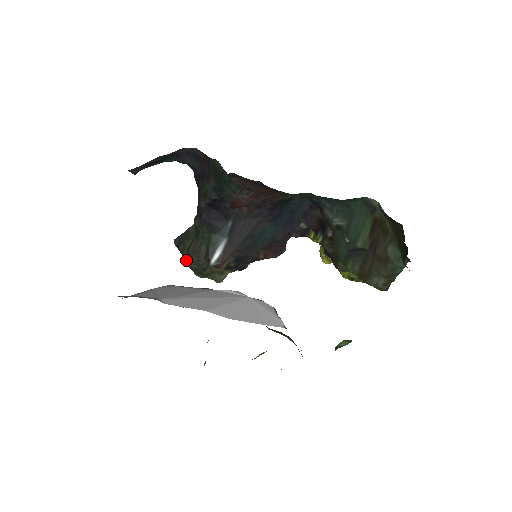
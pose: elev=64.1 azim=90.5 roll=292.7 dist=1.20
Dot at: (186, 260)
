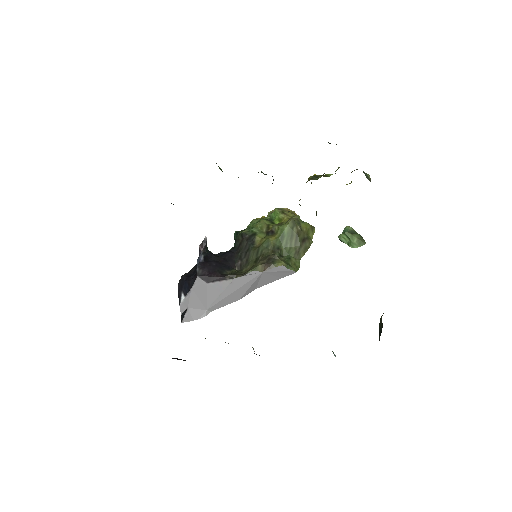
Dot at: occluded
